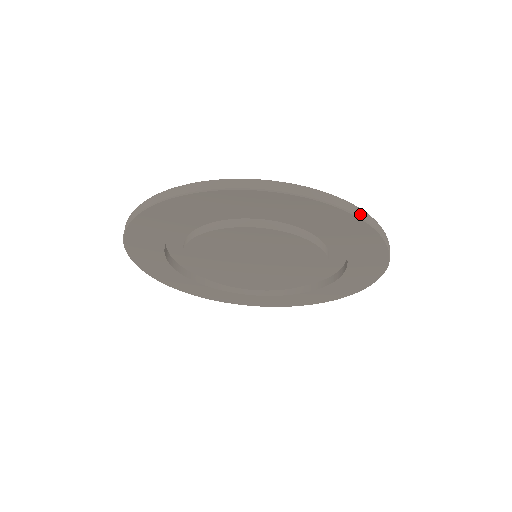
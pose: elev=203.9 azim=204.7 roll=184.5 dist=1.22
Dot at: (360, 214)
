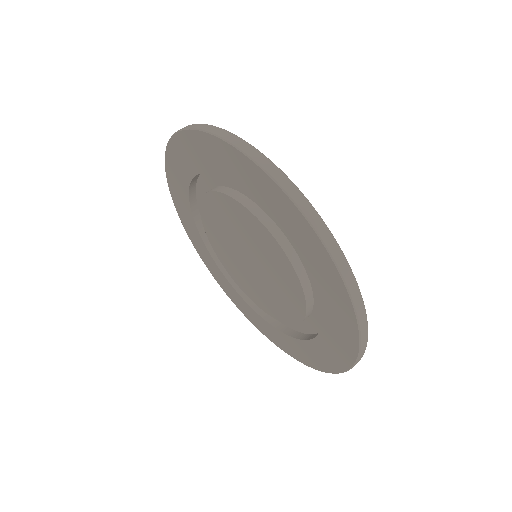
Dot at: (220, 134)
